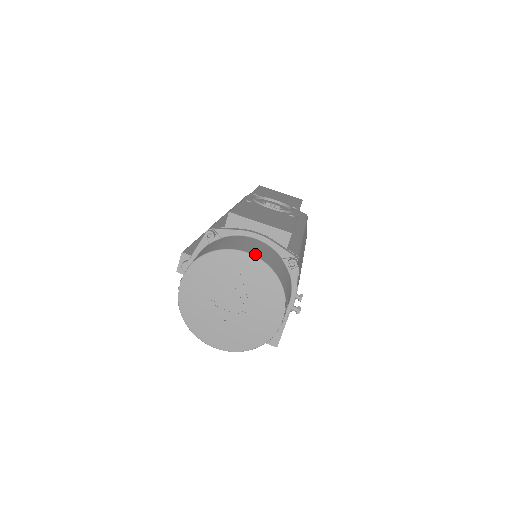
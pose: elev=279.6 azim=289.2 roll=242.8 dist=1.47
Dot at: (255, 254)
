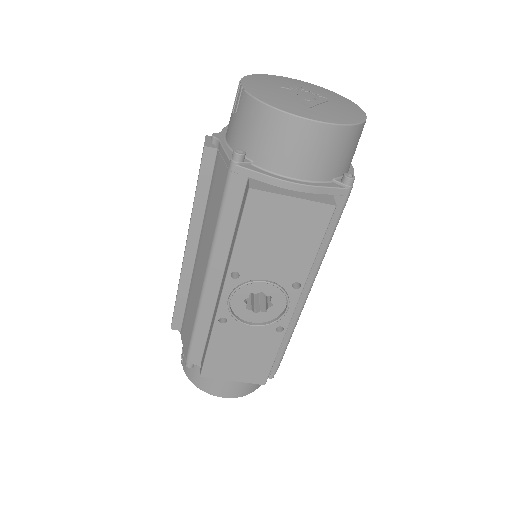
Dot at: (231, 397)
